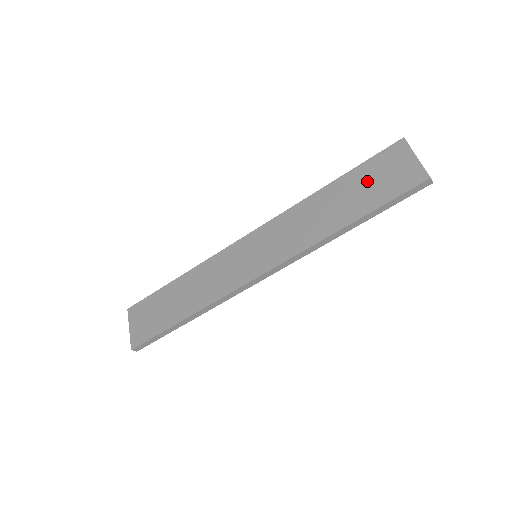
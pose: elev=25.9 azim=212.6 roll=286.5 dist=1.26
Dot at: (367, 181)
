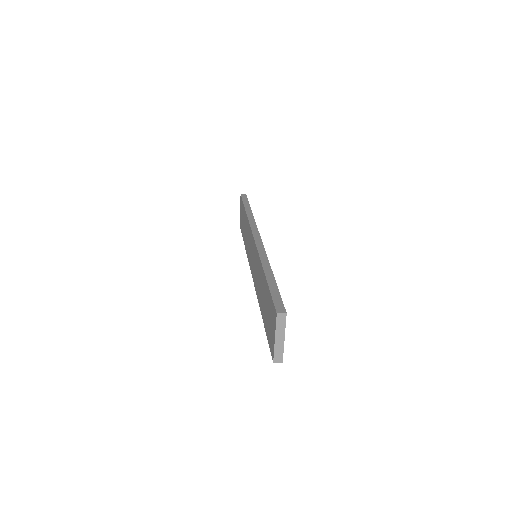
Dot at: (267, 307)
